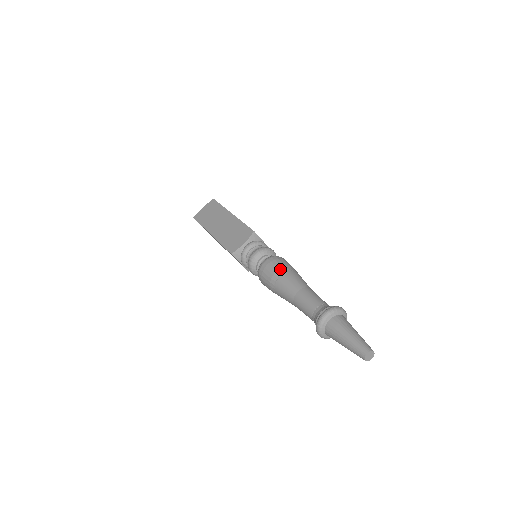
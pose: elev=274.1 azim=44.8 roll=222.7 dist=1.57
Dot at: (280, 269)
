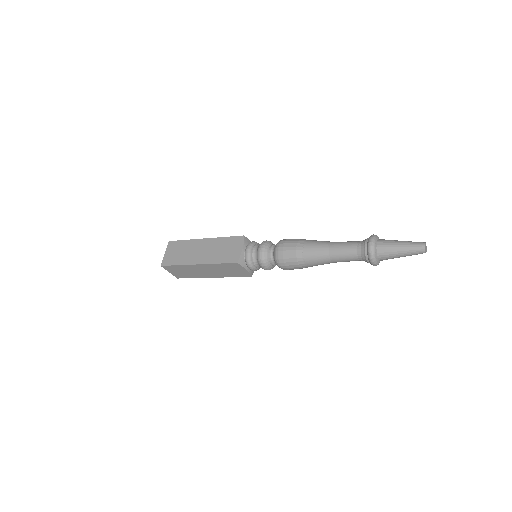
Dot at: (298, 243)
